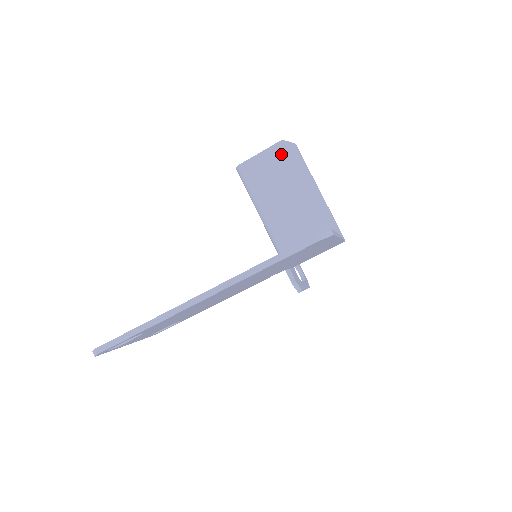
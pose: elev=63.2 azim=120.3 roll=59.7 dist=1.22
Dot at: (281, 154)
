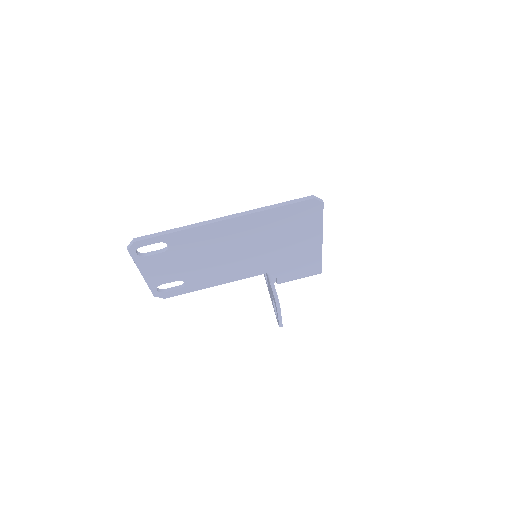
Dot at: occluded
